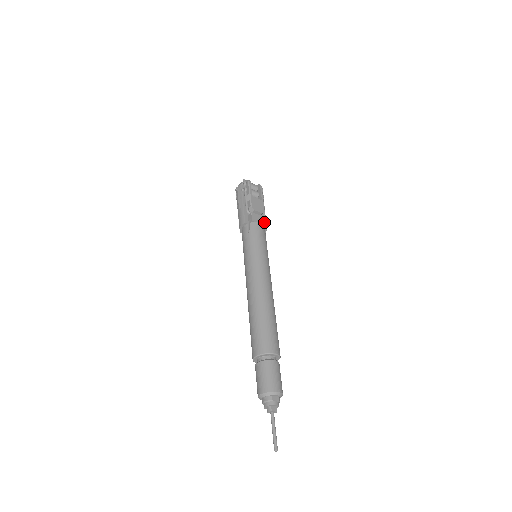
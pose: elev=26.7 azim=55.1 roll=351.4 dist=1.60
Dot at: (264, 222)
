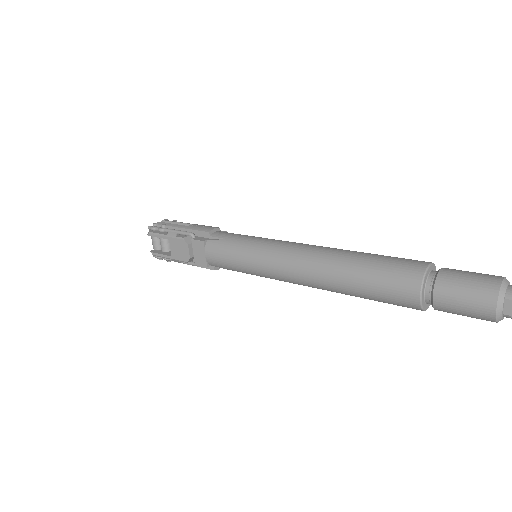
Dot at: occluded
